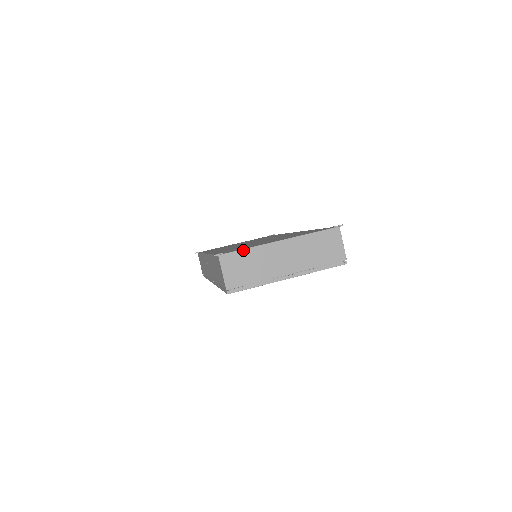
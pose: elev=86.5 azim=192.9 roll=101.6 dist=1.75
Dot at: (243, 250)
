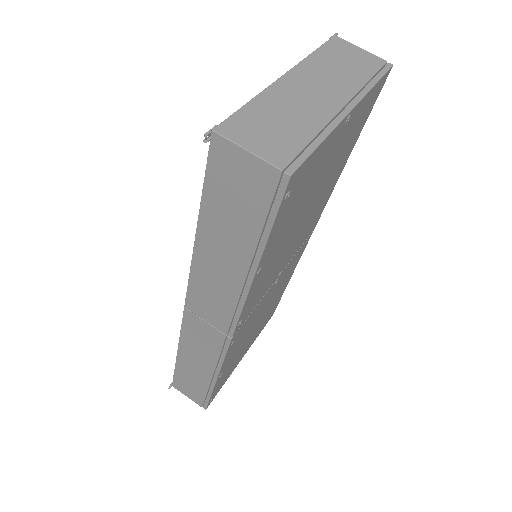
Dot at: (244, 106)
